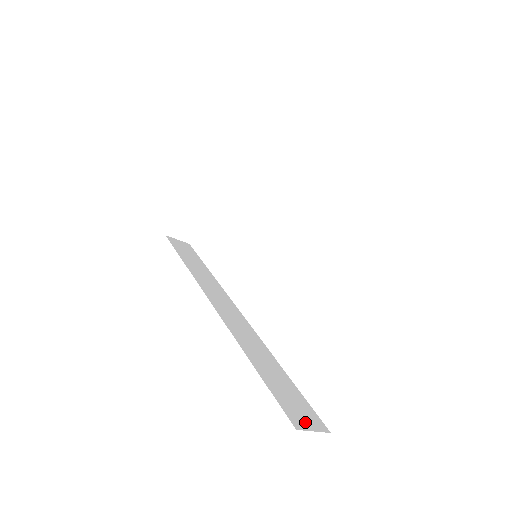
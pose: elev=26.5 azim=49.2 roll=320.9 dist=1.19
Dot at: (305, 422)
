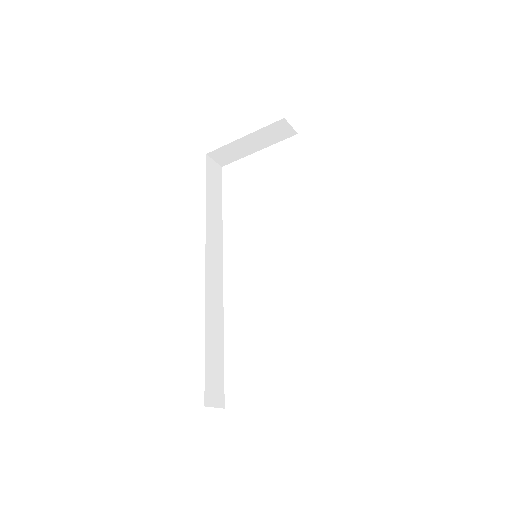
Dot at: (213, 399)
